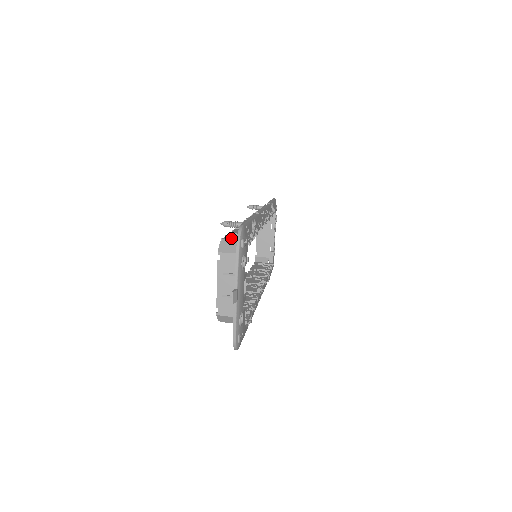
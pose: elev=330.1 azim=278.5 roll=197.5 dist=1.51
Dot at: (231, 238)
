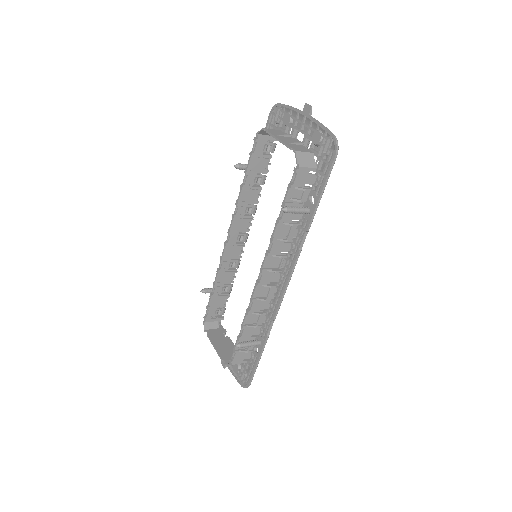
Dot at: (260, 140)
